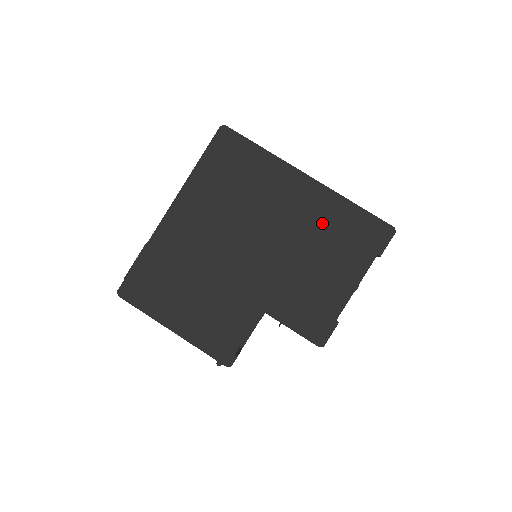
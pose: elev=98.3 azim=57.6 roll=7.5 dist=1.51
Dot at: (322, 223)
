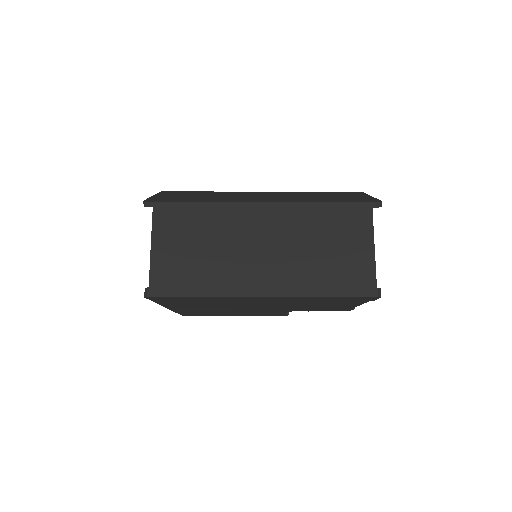
Dot at: (302, 301)
